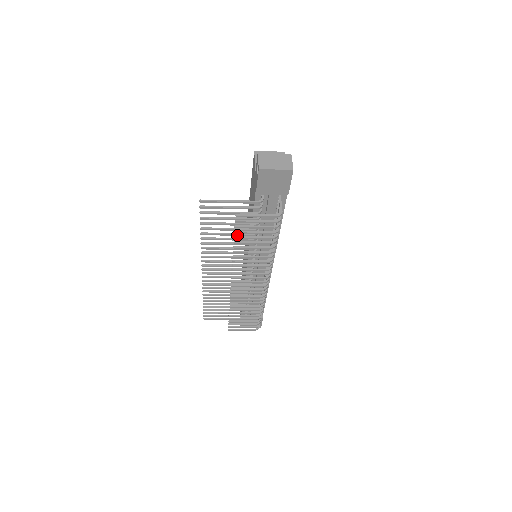
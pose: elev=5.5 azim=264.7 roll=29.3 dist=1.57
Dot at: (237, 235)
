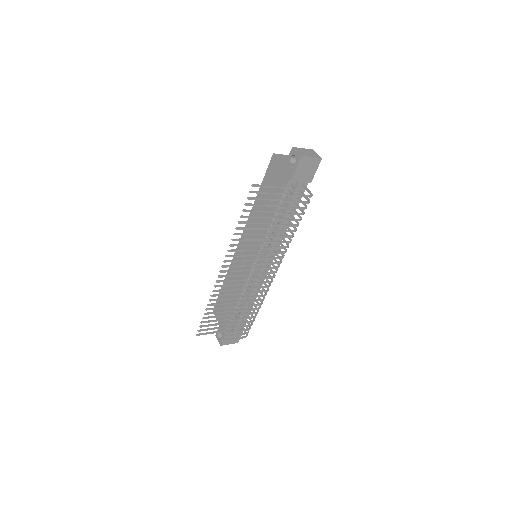
Dot at: (265, 223)
